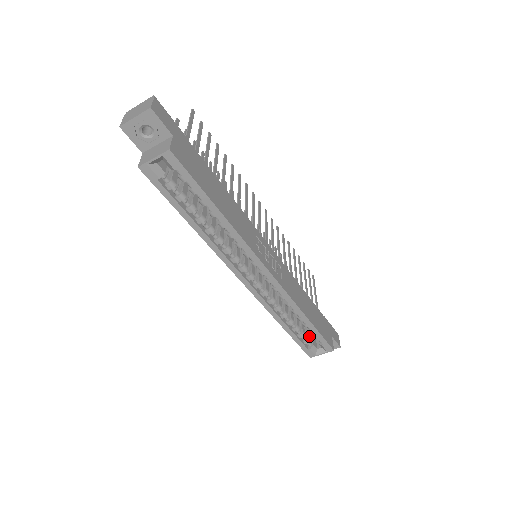
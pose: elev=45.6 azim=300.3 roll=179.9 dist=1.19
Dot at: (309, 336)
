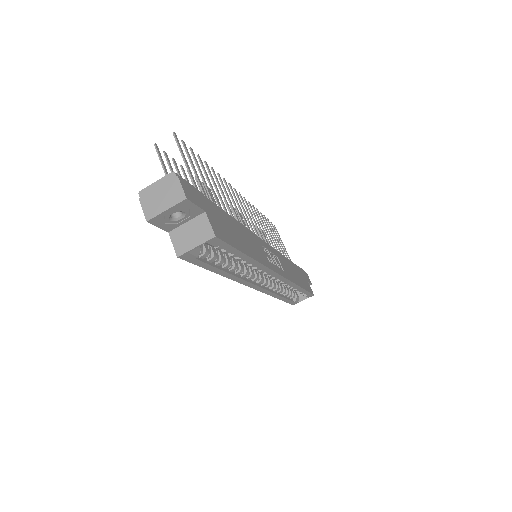
Dot at: (293, 291)
